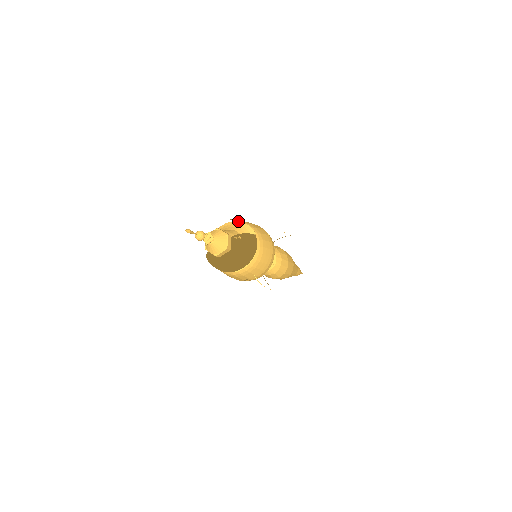
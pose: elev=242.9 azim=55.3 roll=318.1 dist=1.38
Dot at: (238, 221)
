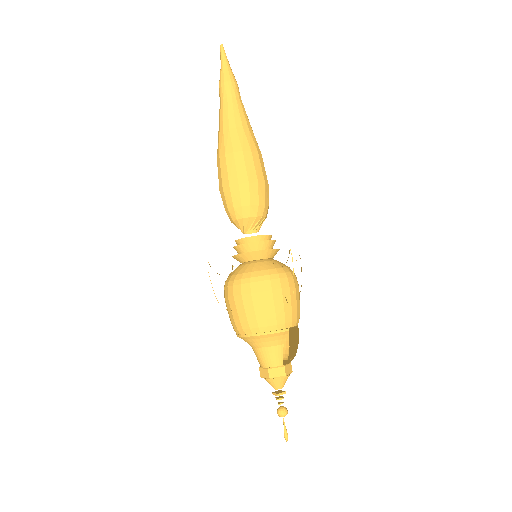
Dot at: (259, 336)
